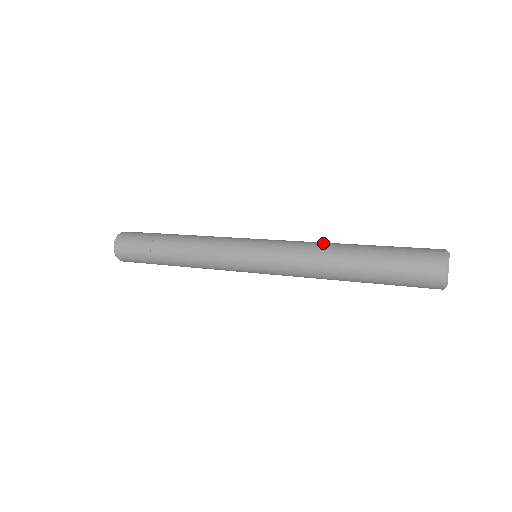
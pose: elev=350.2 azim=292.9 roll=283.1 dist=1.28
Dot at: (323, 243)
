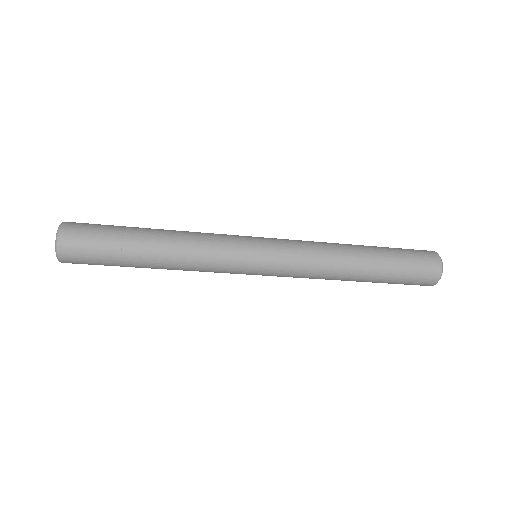
Dot at: occluded
